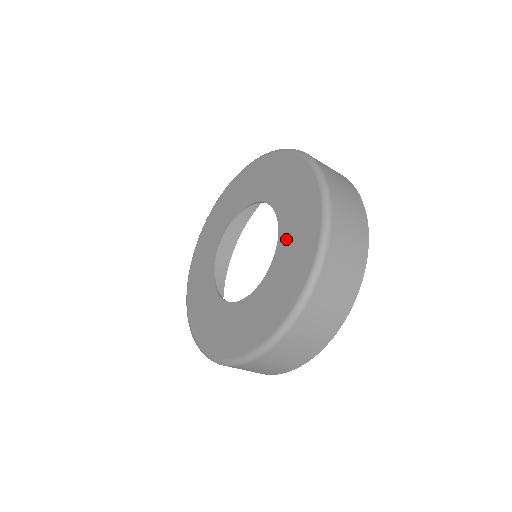
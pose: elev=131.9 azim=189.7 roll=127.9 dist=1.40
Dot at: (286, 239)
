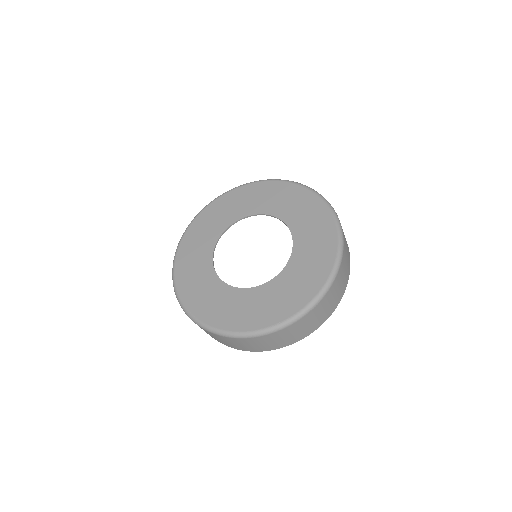
Dot at: (276, 287)
